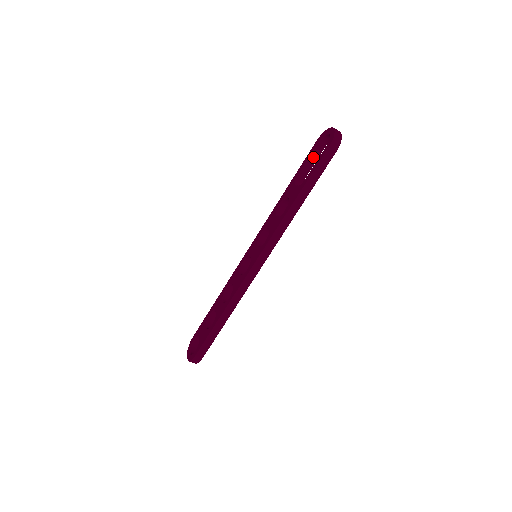
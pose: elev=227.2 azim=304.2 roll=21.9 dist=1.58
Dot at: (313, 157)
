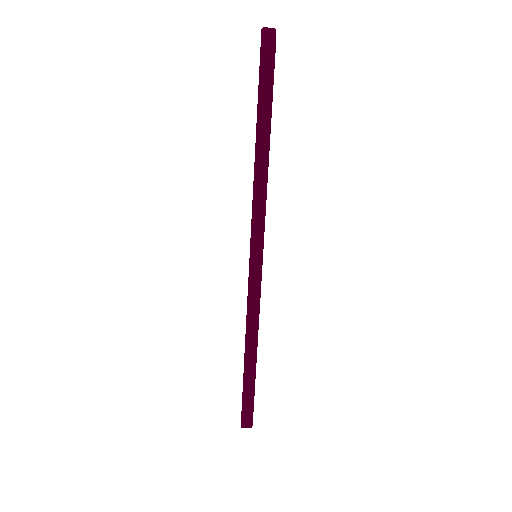
Dot at: occluded
